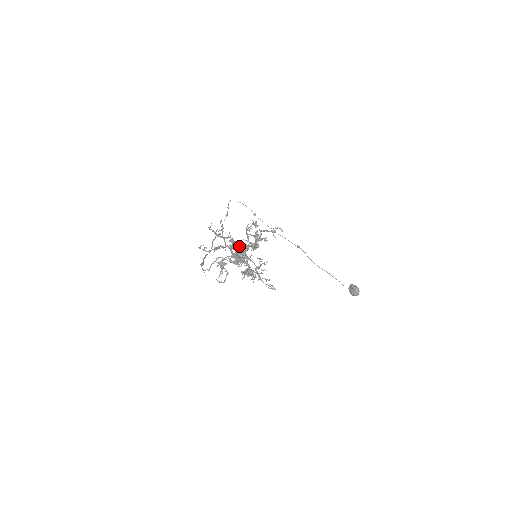
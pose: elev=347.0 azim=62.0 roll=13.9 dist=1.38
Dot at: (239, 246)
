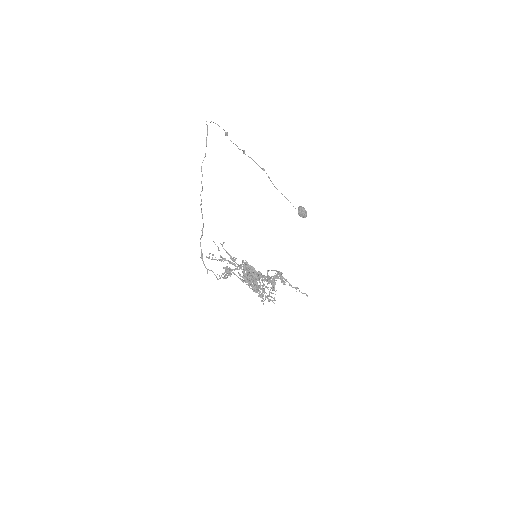
Dot at: (254, 274)
